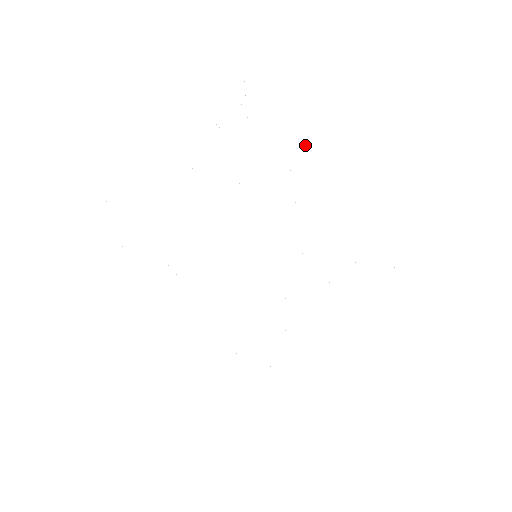
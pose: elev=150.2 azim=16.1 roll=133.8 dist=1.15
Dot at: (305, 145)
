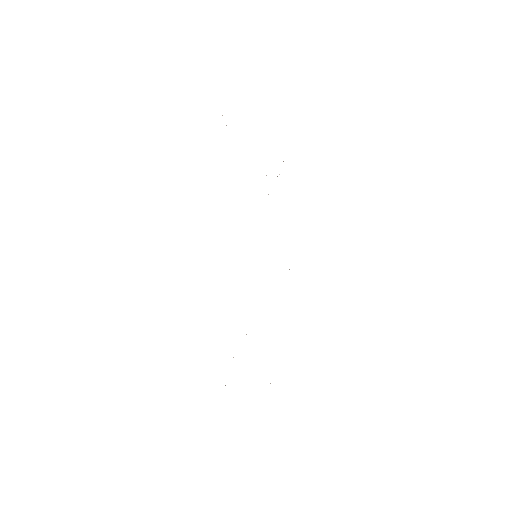
Dot at: occluded
